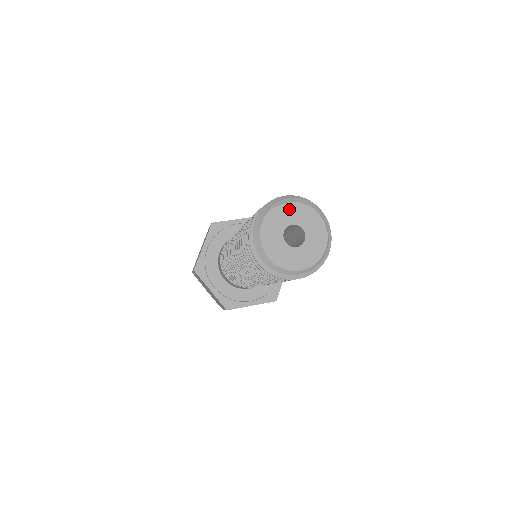
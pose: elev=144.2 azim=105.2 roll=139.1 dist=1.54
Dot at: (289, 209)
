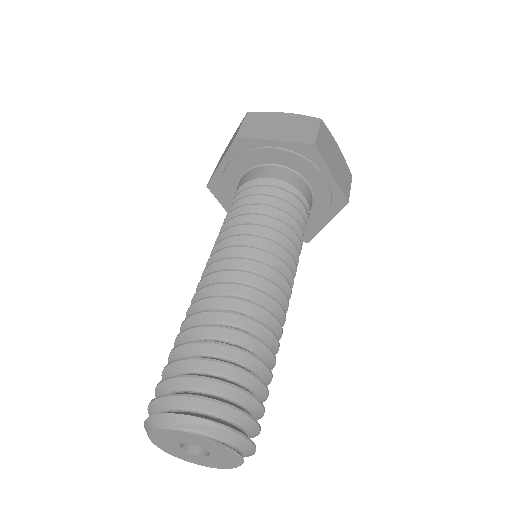
Dot at: (188, 436)
